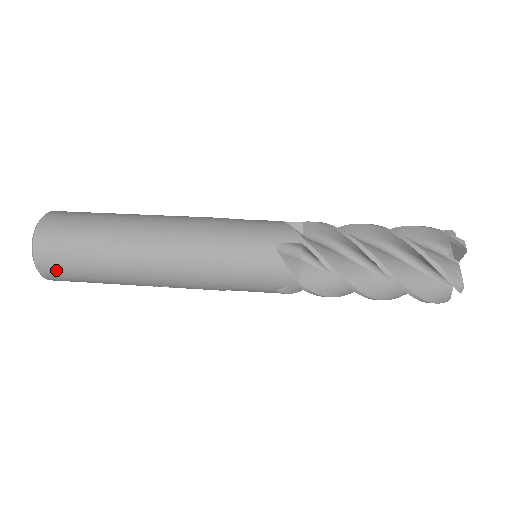
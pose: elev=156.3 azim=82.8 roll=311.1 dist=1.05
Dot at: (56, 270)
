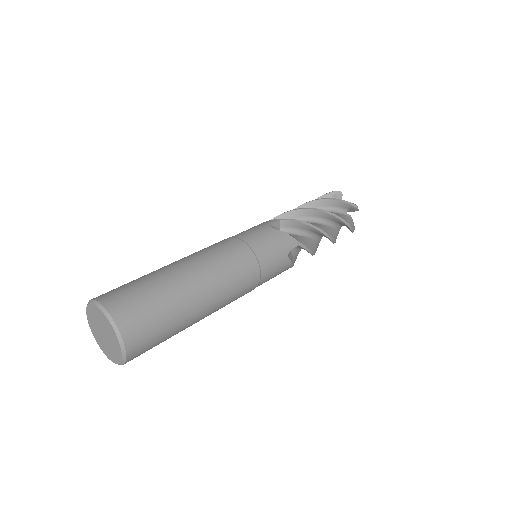
Dot at: occluded
